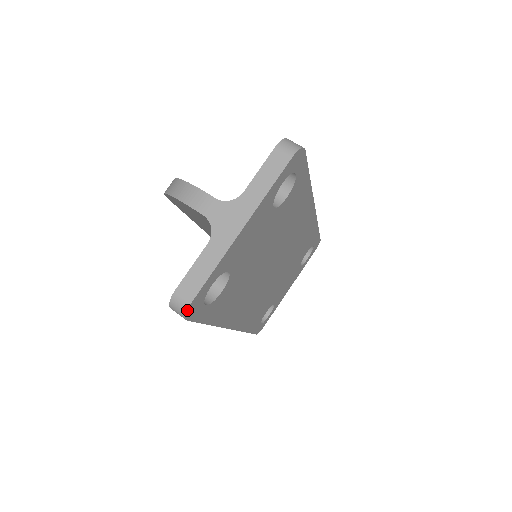
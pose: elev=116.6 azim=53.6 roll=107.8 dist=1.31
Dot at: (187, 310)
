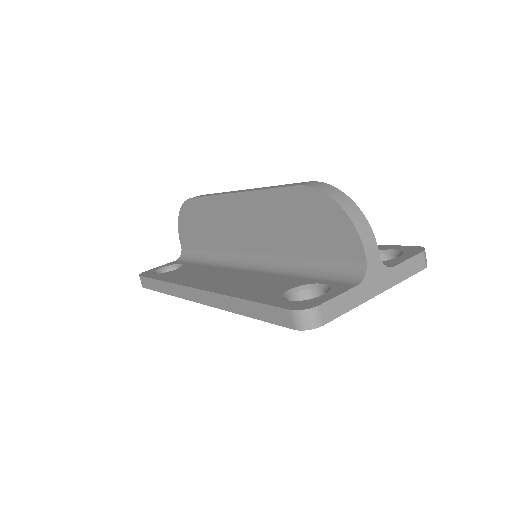
Dot at: (314, 328)
